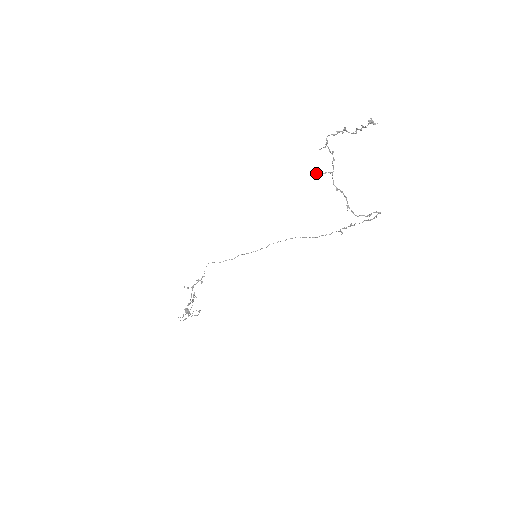
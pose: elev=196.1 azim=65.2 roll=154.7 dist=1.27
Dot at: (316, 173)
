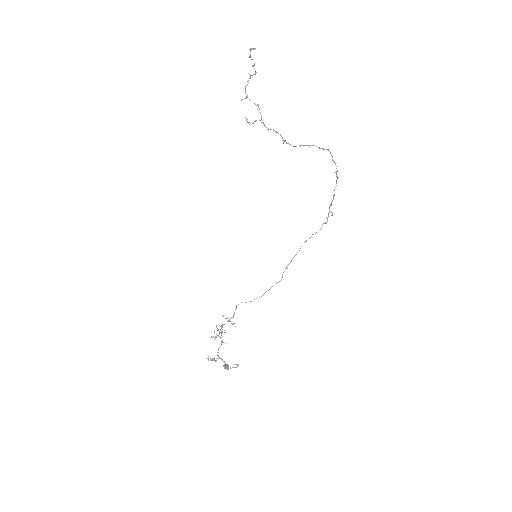
Dot at: occluded
